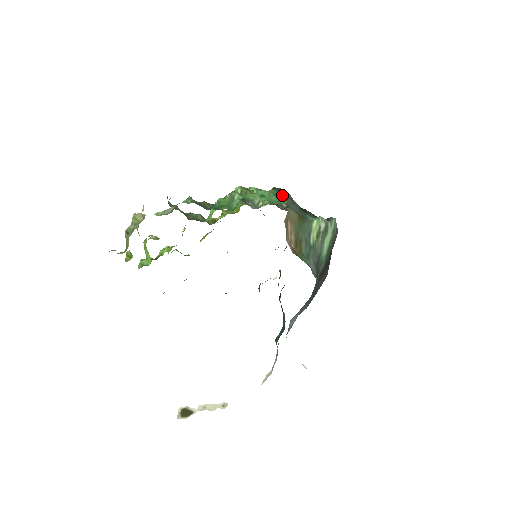
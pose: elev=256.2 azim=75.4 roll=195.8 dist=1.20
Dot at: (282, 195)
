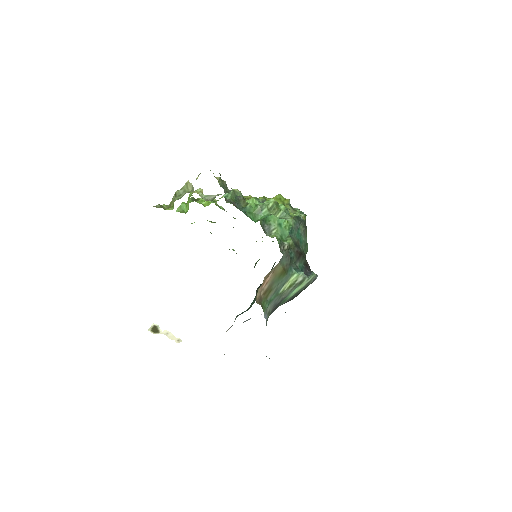
Dot at: (297, 228)
